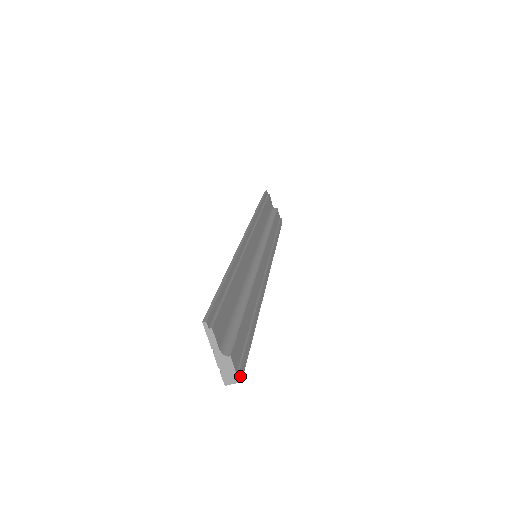
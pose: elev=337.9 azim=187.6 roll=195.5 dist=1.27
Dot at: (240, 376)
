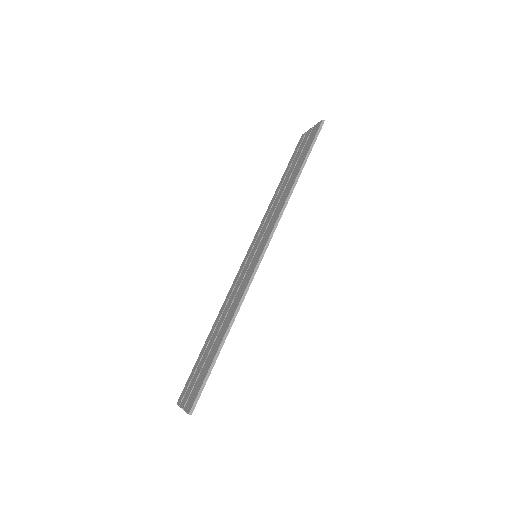
Dot at: occluded
